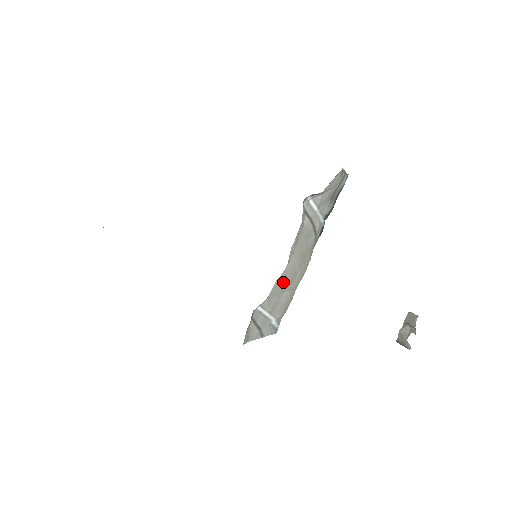
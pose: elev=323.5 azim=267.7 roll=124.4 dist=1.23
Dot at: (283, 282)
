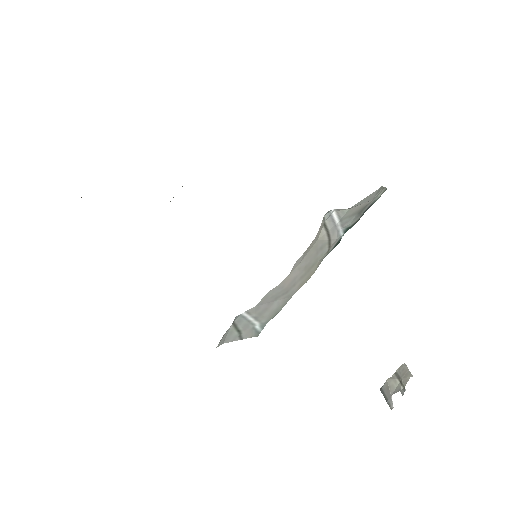
Dot at: (278, 291)
